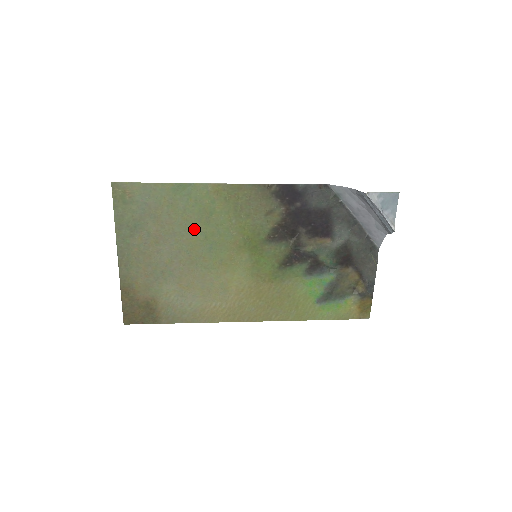
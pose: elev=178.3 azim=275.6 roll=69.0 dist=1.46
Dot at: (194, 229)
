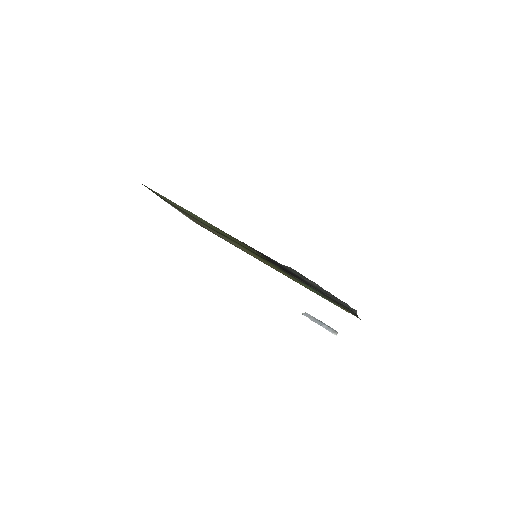
Dot at: (206, 224)
